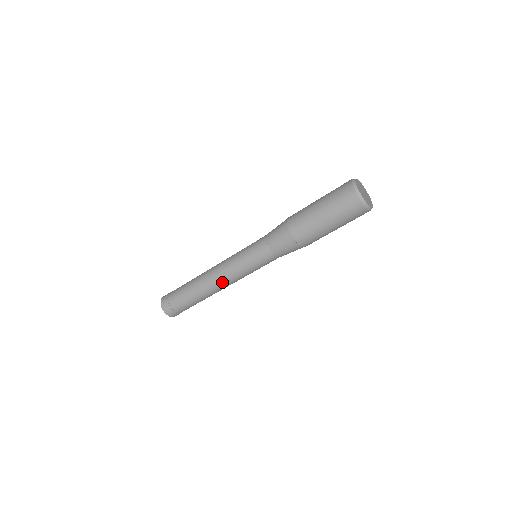
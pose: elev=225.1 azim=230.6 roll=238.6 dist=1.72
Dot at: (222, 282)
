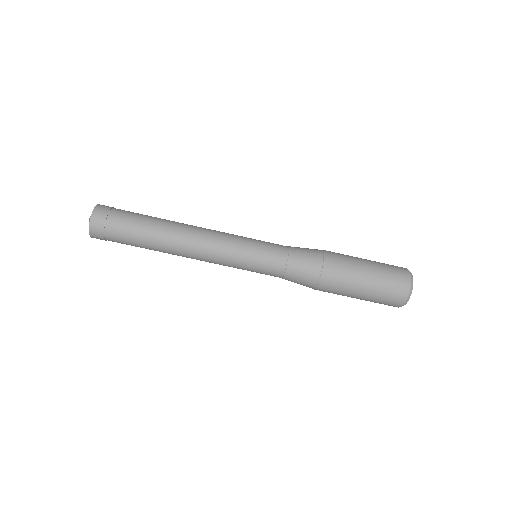
Dot at: (203, 236)
